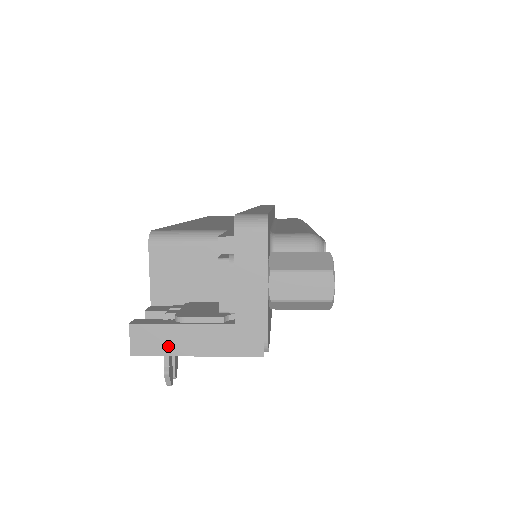
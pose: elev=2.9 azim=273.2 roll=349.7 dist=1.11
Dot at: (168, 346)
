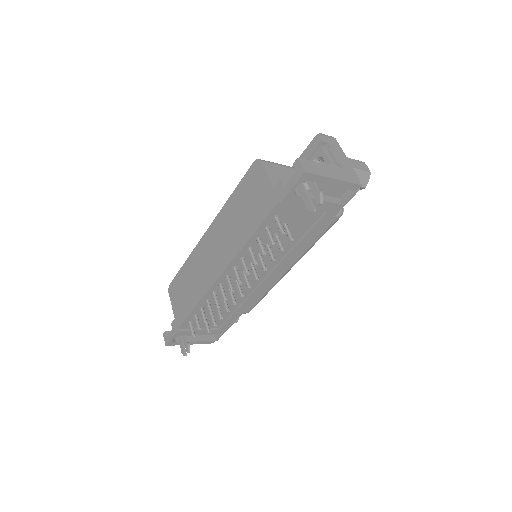
Dot at: (320, 172)
